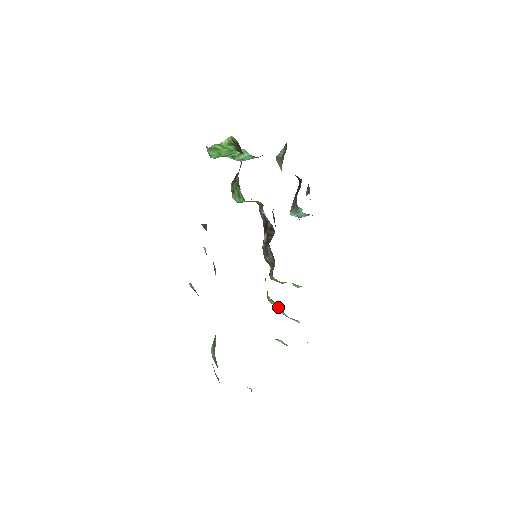
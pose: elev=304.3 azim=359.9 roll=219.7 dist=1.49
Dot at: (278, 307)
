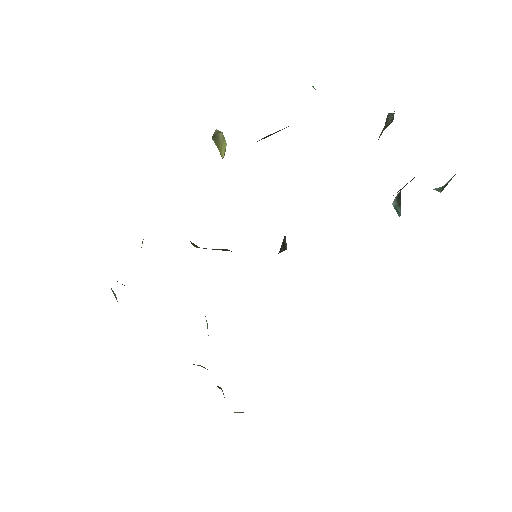
Dot at: occluded
